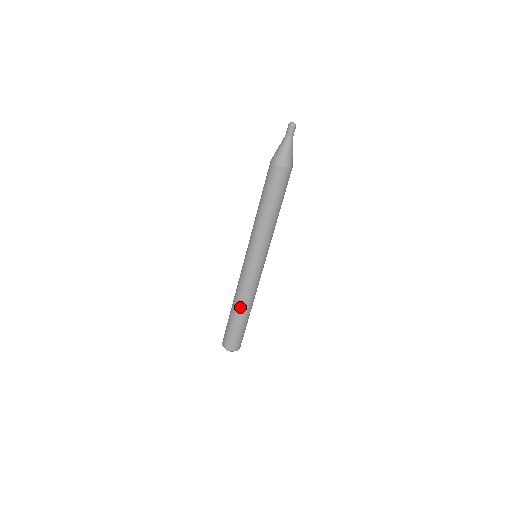
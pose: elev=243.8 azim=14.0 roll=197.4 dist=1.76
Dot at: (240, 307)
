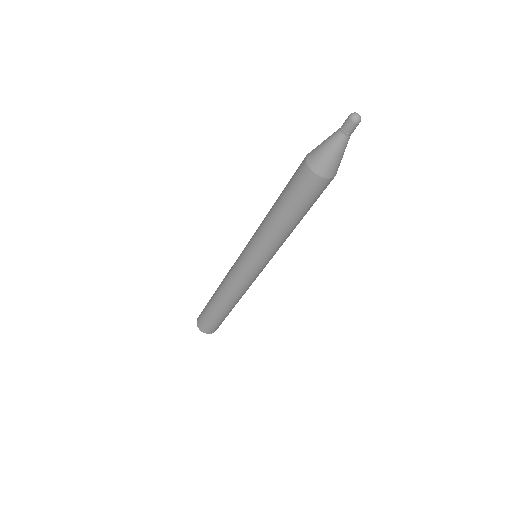
Dot at: (230, 304)
